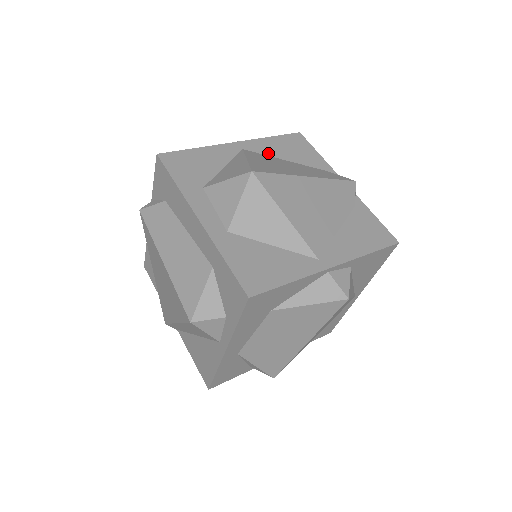
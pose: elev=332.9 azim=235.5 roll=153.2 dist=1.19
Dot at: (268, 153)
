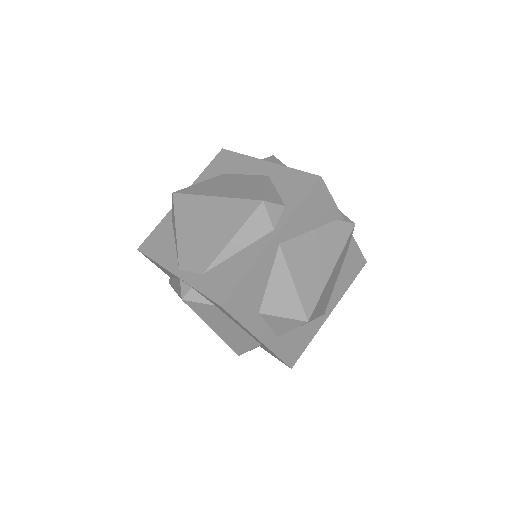
Dot at: (297, 233)
